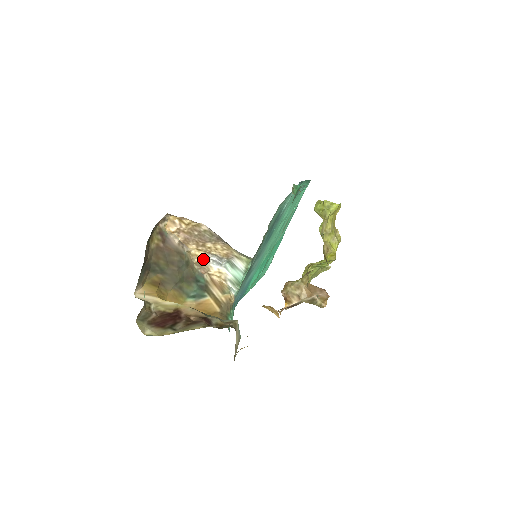
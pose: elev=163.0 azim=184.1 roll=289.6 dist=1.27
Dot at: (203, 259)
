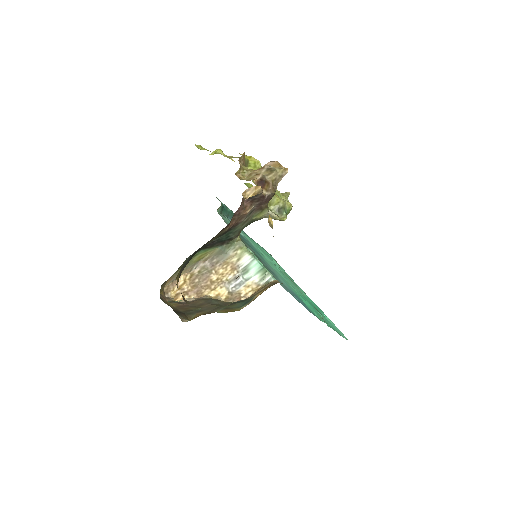
Dot at: (225, 292)
